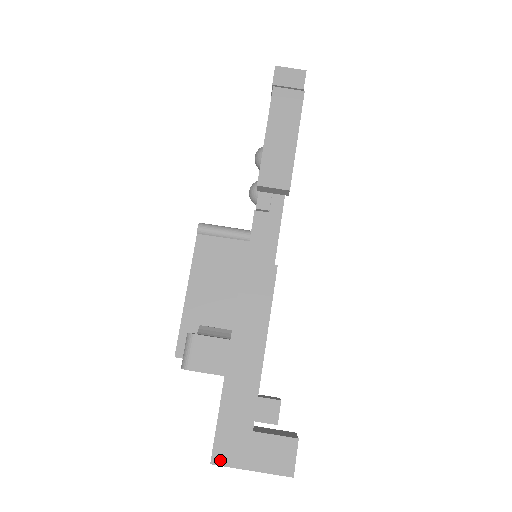
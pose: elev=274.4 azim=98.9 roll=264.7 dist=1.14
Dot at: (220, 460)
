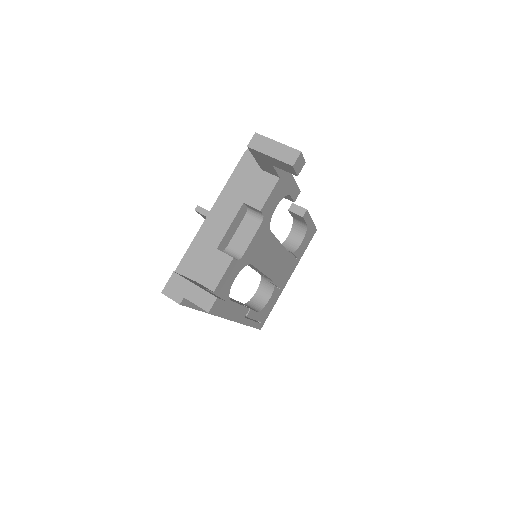
Dot at: (261, 136)
